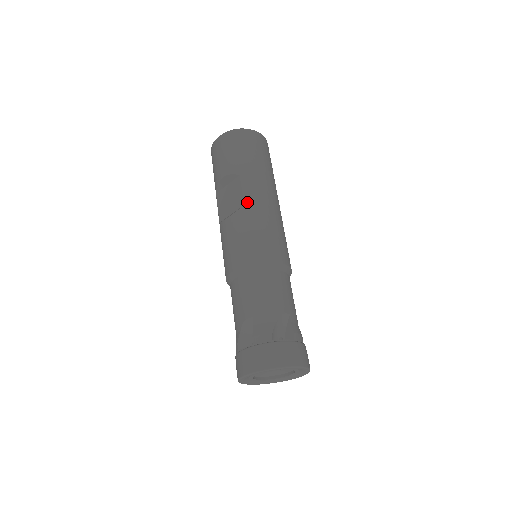
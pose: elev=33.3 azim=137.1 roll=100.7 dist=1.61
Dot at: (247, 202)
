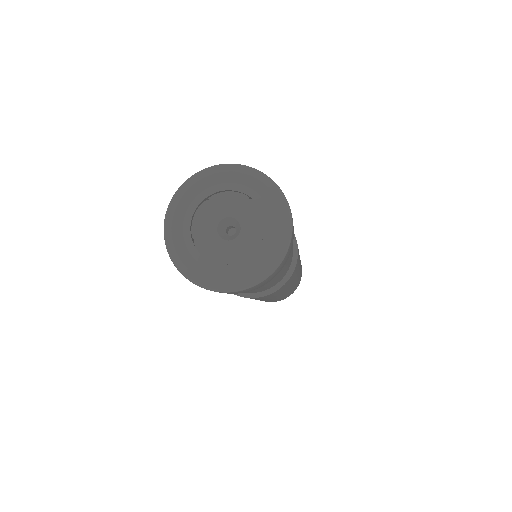
Dot at: occluded
